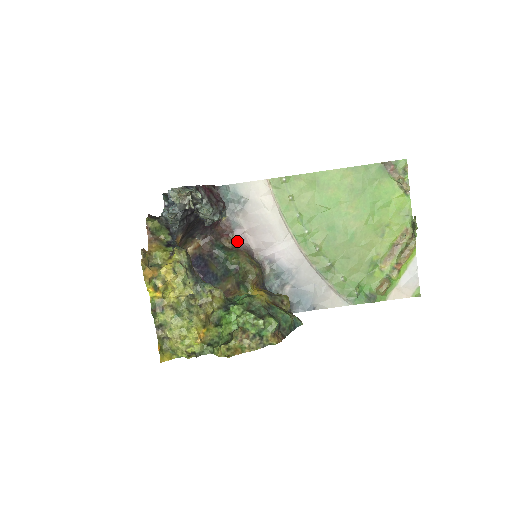
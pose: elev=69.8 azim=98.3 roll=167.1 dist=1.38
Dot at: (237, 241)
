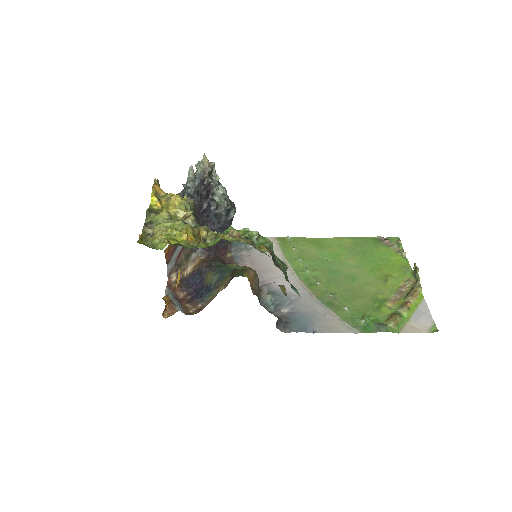
Dot at: occluded
